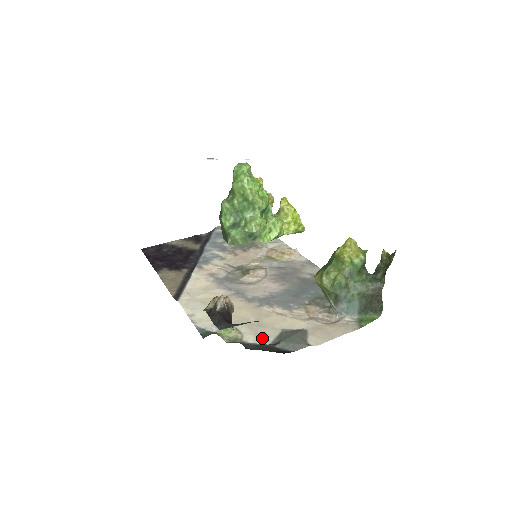
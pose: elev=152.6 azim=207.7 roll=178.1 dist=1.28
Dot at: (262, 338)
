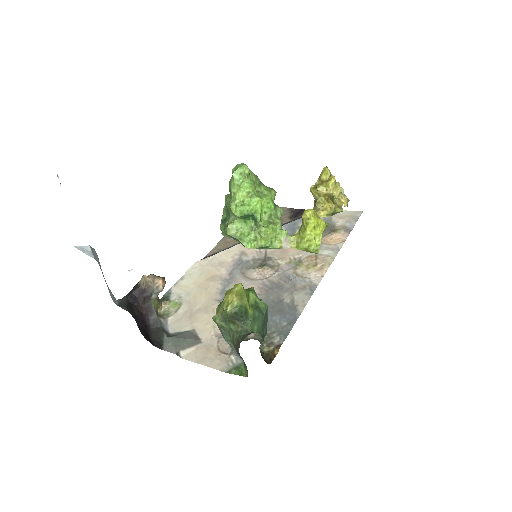
Dot at: (175, 325)
